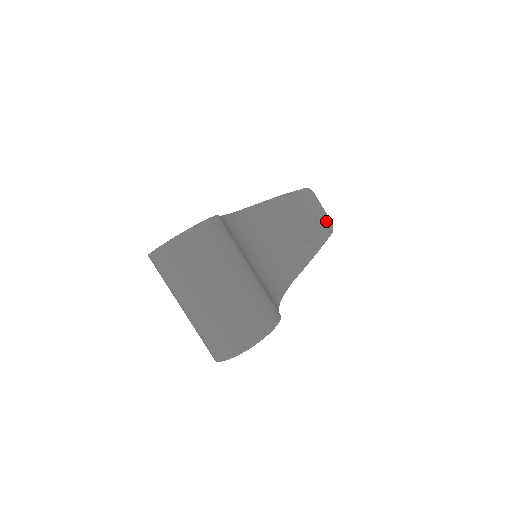
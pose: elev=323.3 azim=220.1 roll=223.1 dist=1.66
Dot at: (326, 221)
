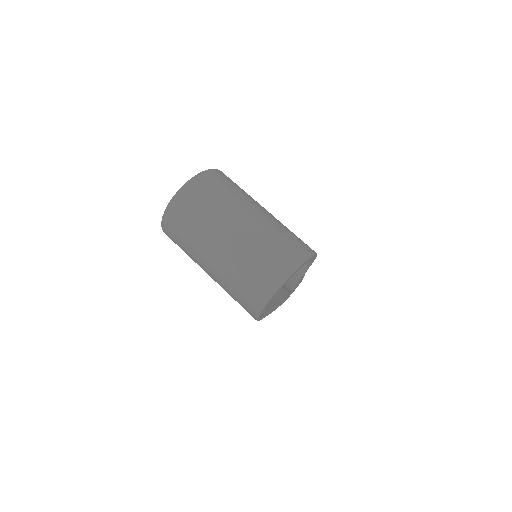
Dot at: occluded
